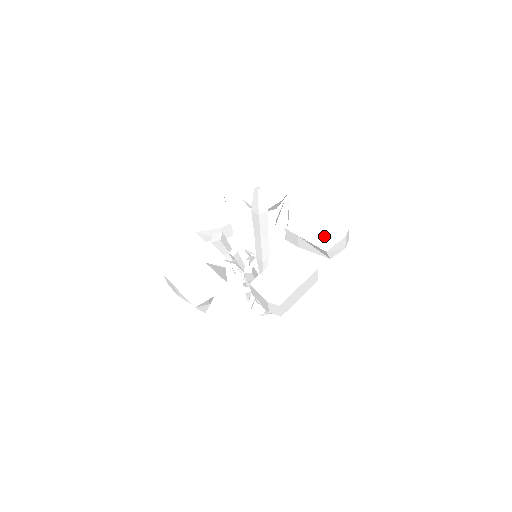
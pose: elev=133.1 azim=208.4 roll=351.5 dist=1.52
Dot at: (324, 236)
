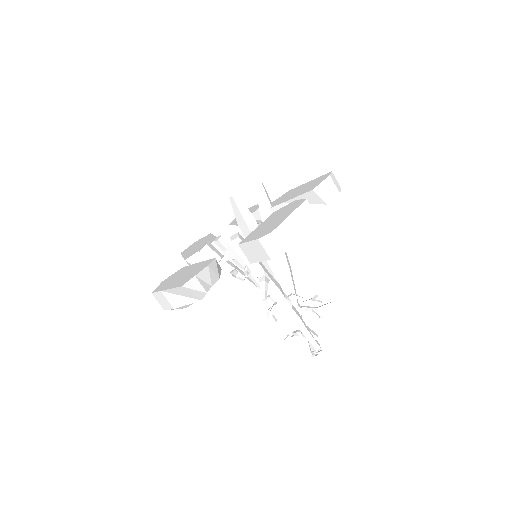
Dot at: (308, 187)
